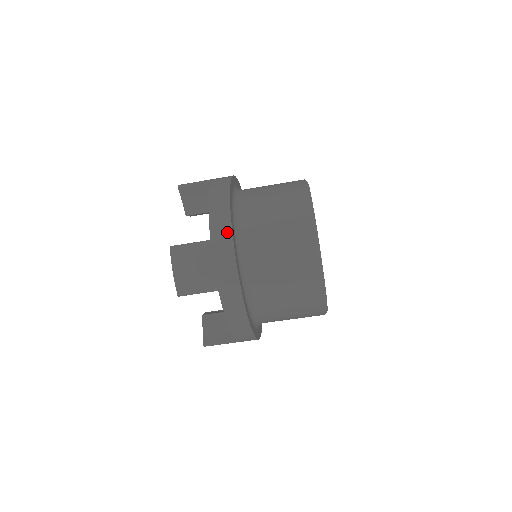
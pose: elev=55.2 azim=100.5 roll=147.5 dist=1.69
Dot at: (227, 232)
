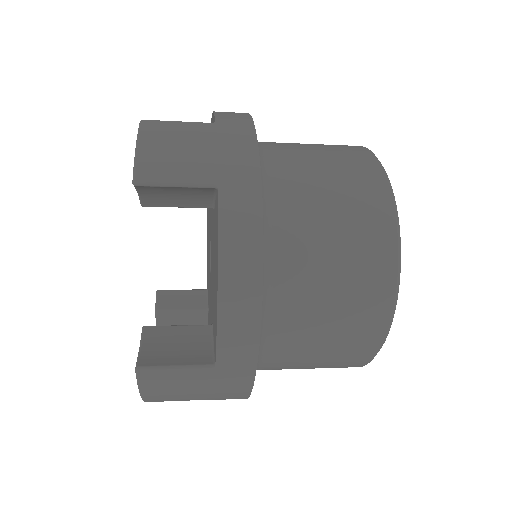
Dot at: (248, 361)
